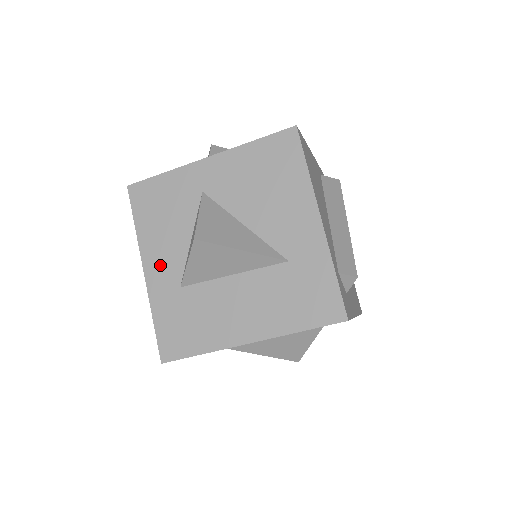
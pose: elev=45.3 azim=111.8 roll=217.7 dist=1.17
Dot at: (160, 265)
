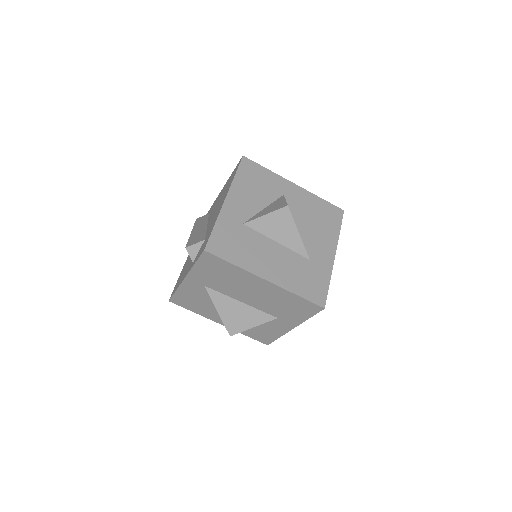
Dot at: (238, 204)
